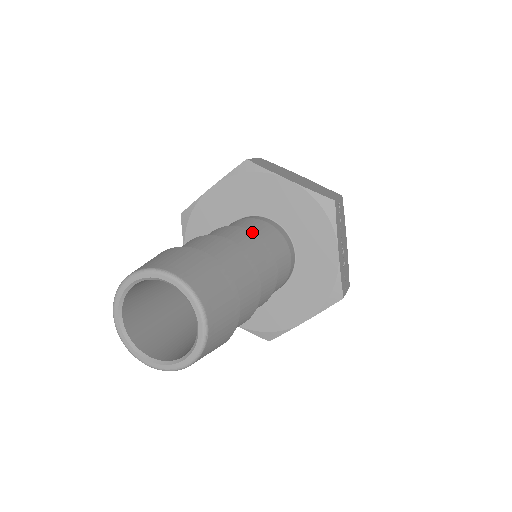
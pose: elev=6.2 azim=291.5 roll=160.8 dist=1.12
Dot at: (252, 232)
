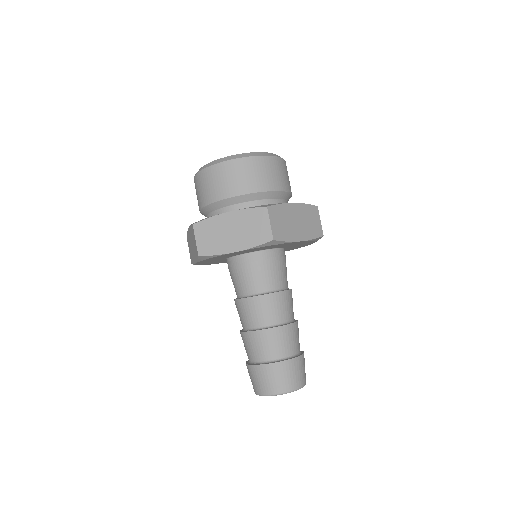
Dot at: (285, 292)
